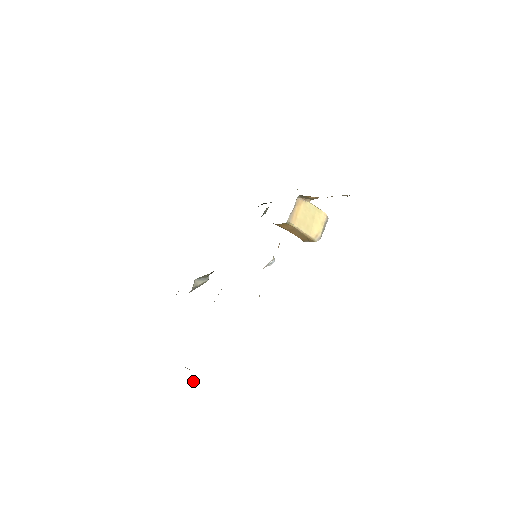
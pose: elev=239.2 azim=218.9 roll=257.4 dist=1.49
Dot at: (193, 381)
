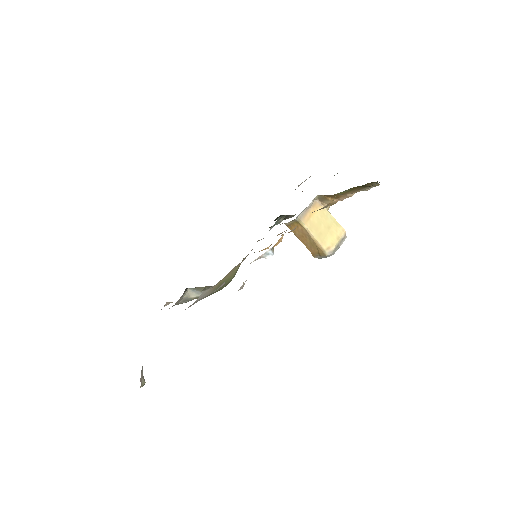
Dot at: (141, 374)
